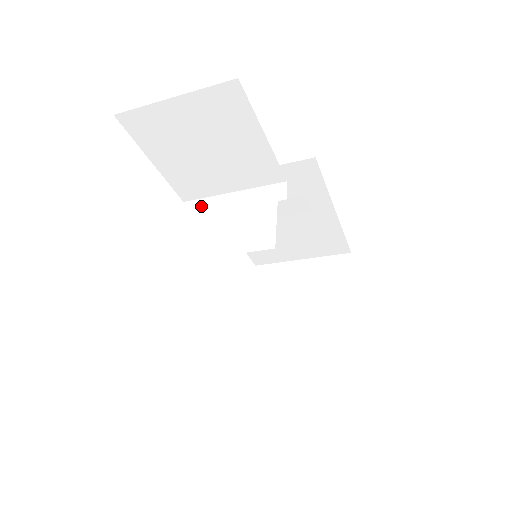
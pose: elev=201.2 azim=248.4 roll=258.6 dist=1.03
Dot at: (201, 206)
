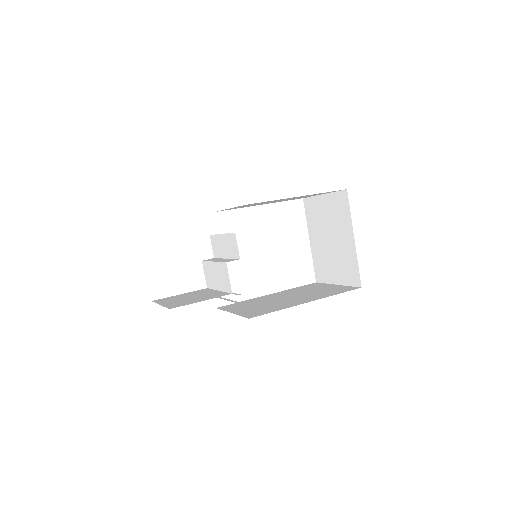
Dot at: (215, 241)
